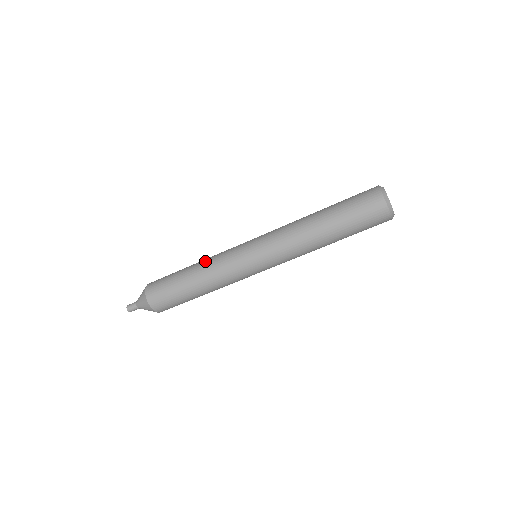
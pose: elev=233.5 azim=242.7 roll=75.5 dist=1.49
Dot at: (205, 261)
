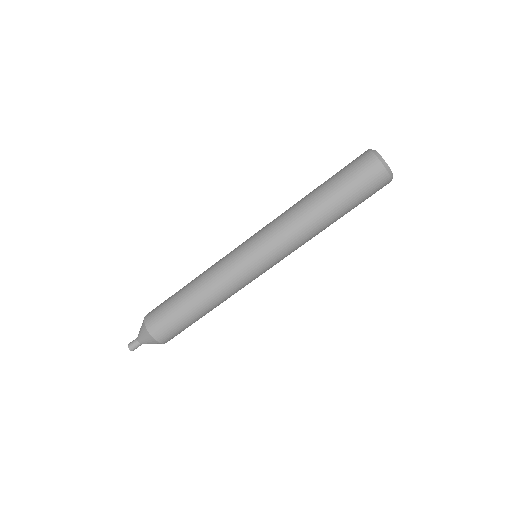
Dot at: (206, 285)
